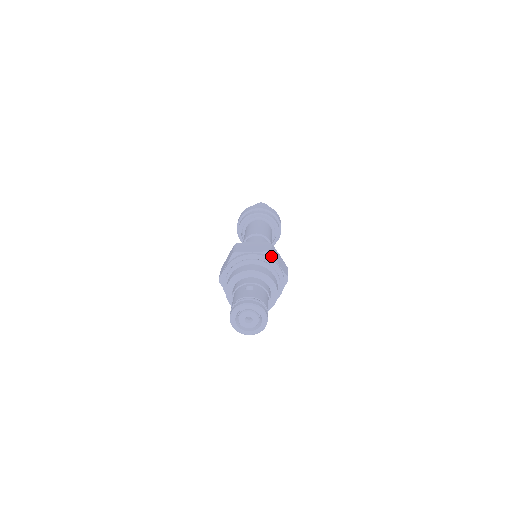
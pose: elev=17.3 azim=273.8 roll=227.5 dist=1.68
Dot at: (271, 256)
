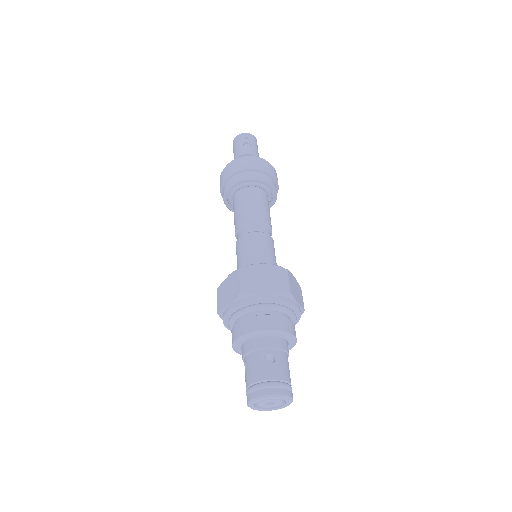
Dot at: (290, 296)
